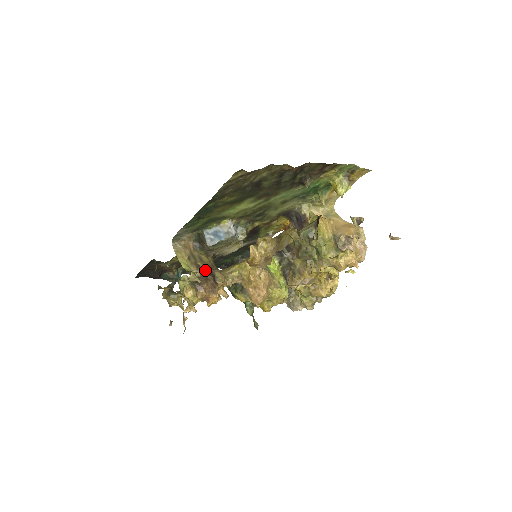
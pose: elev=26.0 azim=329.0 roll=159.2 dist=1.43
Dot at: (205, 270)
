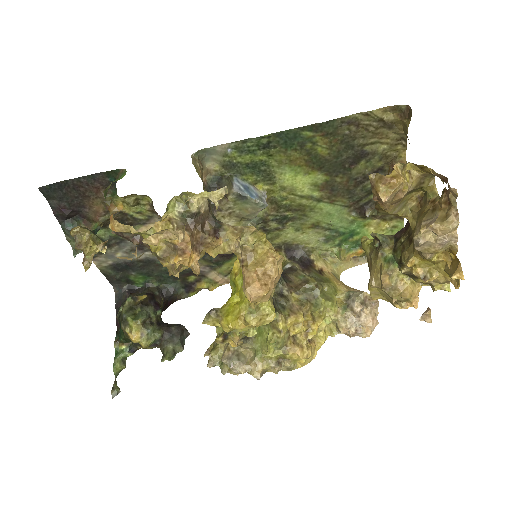
Dot at: (211, 213)
